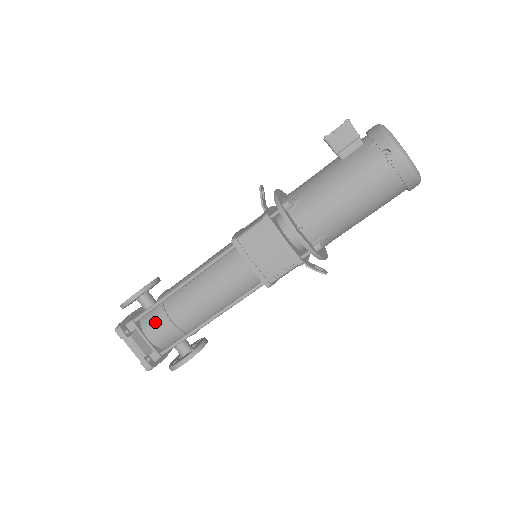
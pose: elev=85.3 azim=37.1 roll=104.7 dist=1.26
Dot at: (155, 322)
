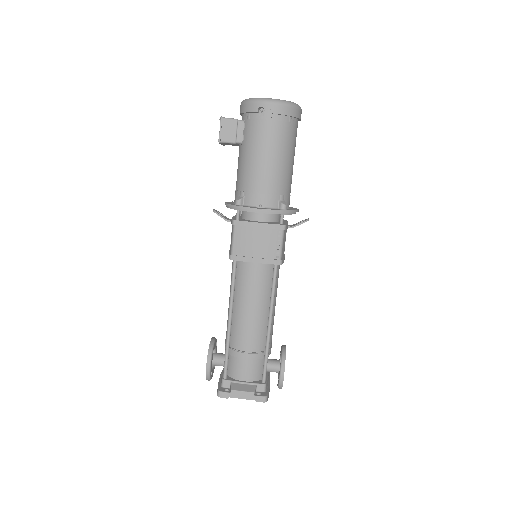
Dot at: (238, 365)
